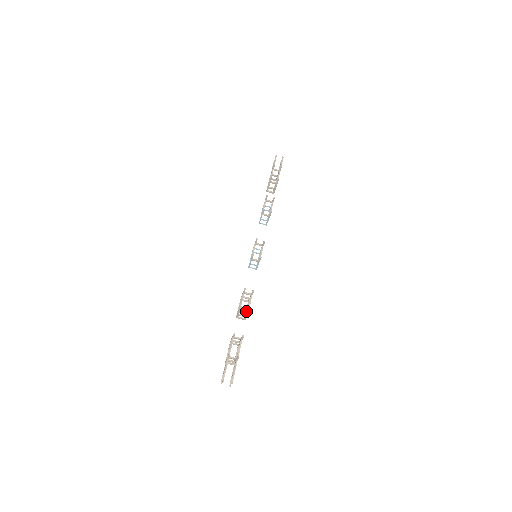
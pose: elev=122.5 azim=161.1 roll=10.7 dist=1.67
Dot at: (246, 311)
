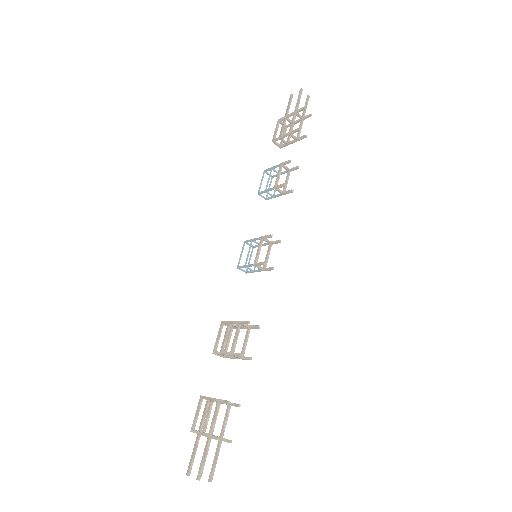
Dot at: (241, 356)
